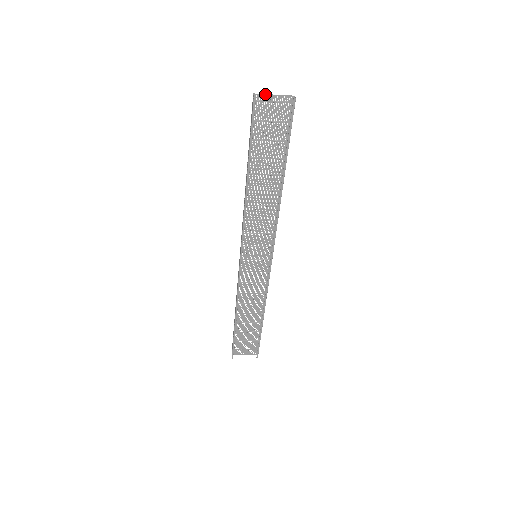
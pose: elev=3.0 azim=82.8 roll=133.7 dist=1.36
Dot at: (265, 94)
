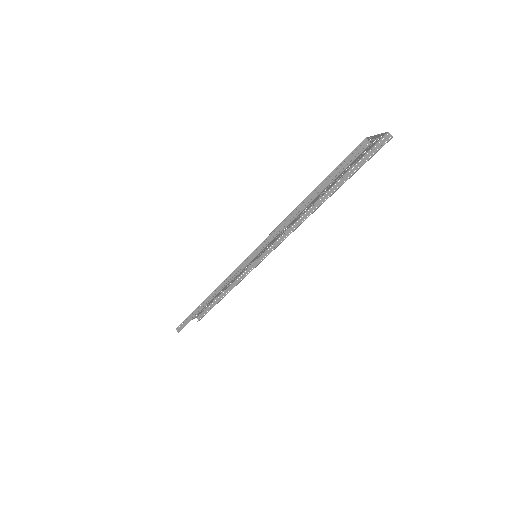
Dot at: (372, 136)
